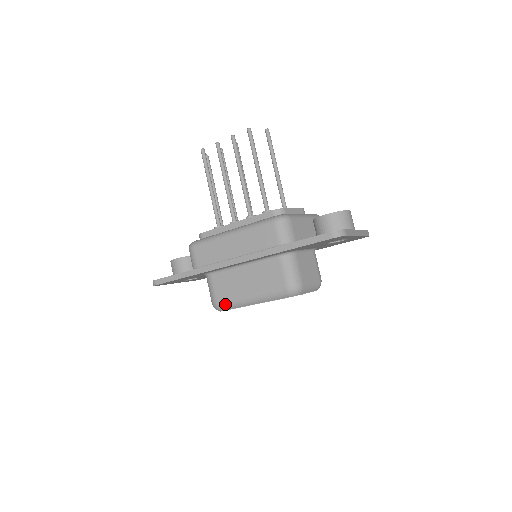
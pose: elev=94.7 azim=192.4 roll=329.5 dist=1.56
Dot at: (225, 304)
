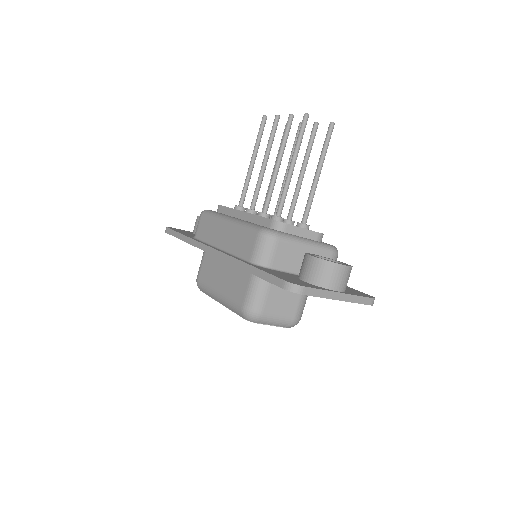
Dot at: (202, 286)
